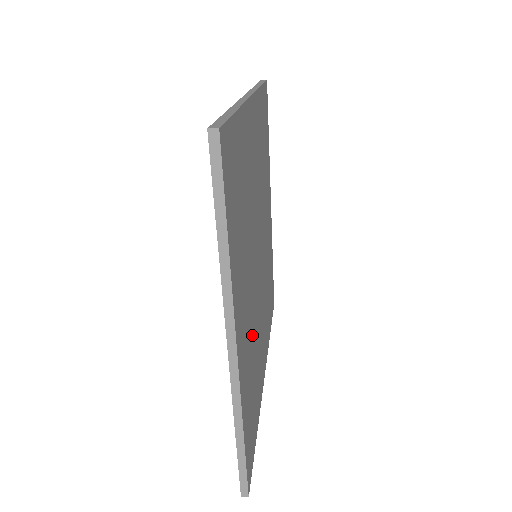
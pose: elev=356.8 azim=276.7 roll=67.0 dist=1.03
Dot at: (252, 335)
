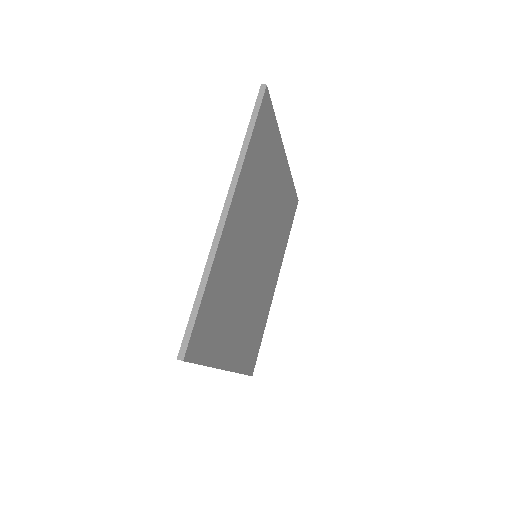
Dot at: (249, 318)
